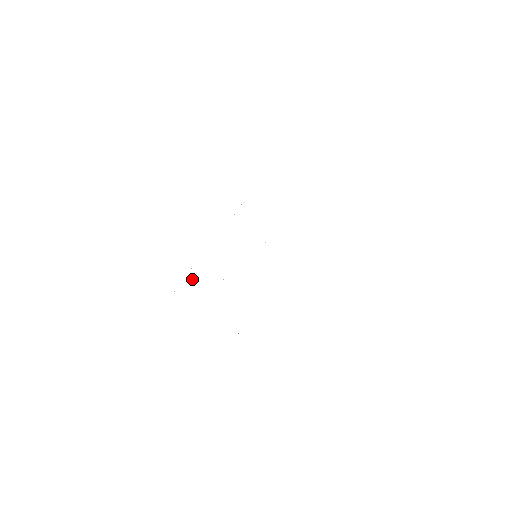
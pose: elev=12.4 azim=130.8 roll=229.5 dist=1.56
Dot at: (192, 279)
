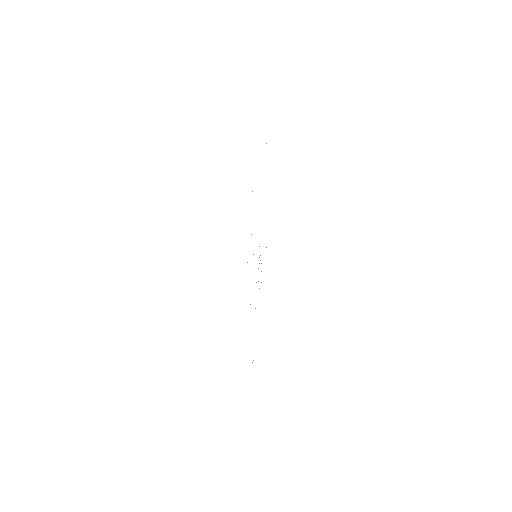
Dot at: occluded
